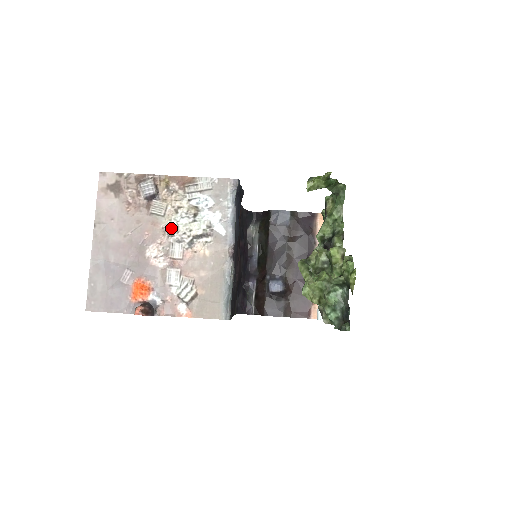
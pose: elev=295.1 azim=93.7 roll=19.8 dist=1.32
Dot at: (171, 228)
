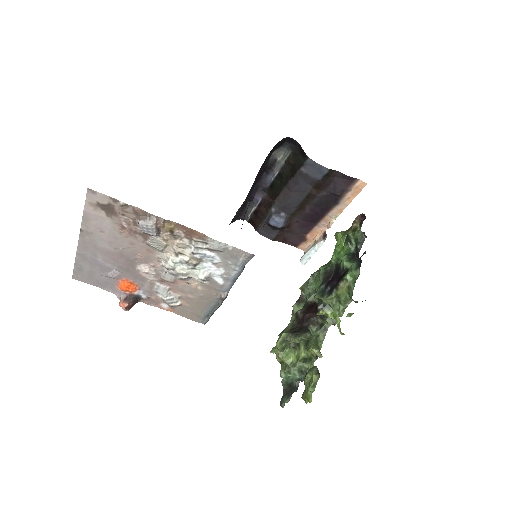
Dot at: (167, 265)
